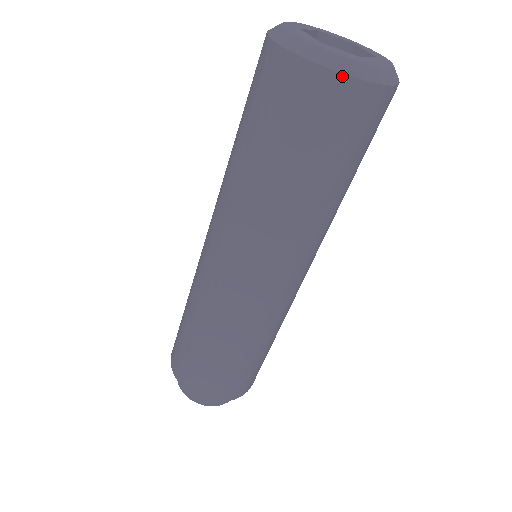
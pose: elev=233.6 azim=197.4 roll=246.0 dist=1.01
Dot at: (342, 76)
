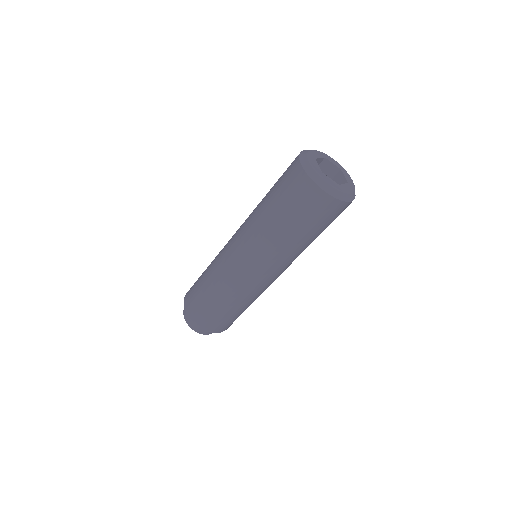
Dot at: occluded
